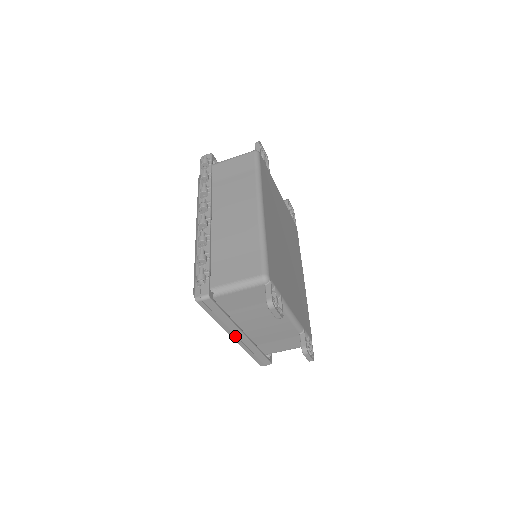
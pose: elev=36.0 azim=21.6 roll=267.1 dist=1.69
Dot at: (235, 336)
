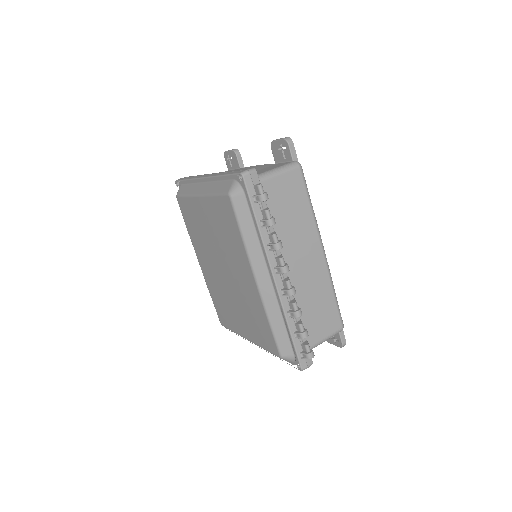
Dot at: occluded
